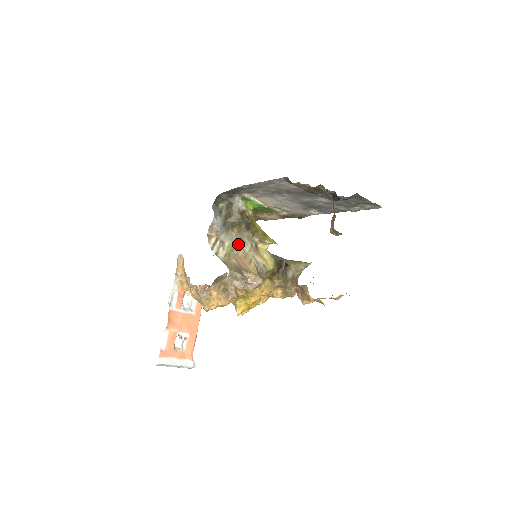
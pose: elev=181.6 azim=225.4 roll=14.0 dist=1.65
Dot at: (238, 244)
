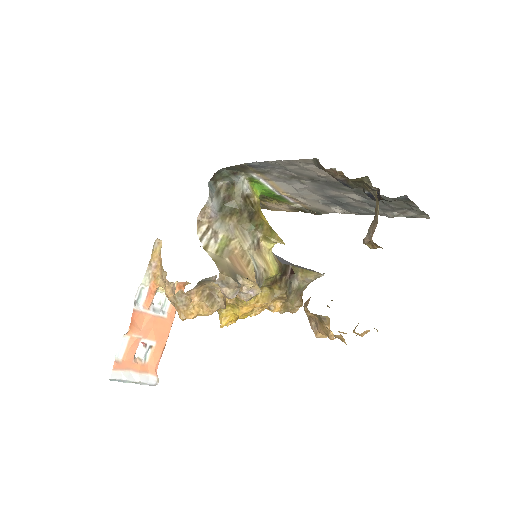
Dot at: (235, 238)
